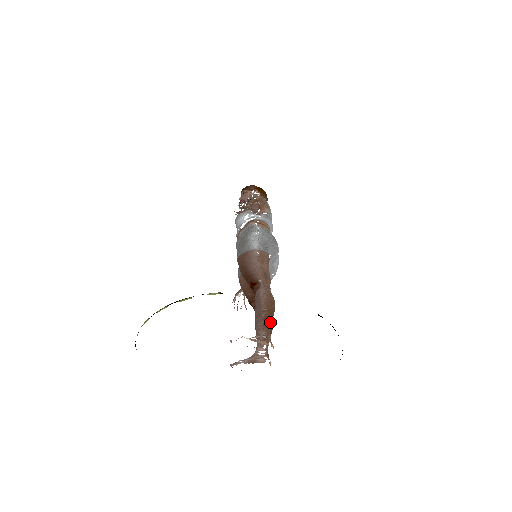
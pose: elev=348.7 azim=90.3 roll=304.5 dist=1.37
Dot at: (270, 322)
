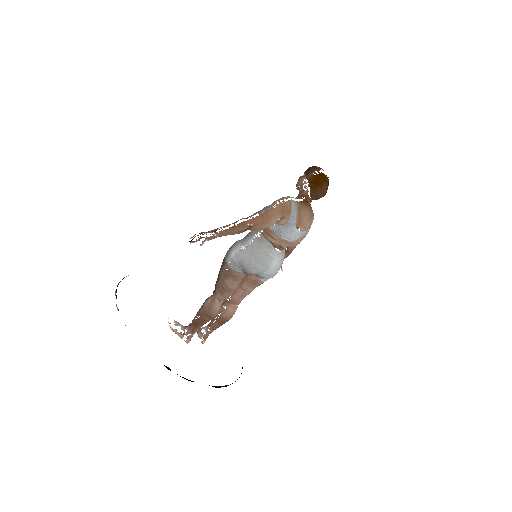
Dot at: (198, 326)
